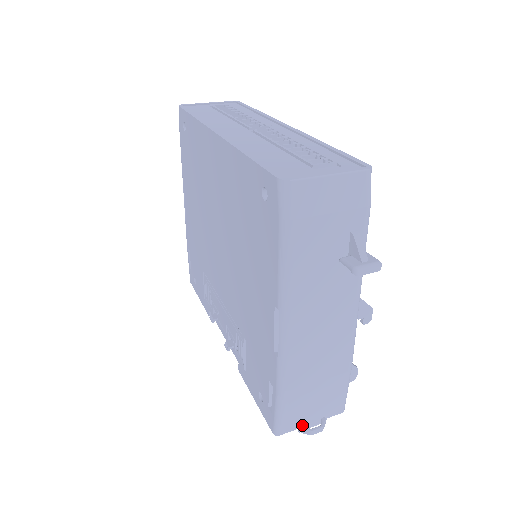
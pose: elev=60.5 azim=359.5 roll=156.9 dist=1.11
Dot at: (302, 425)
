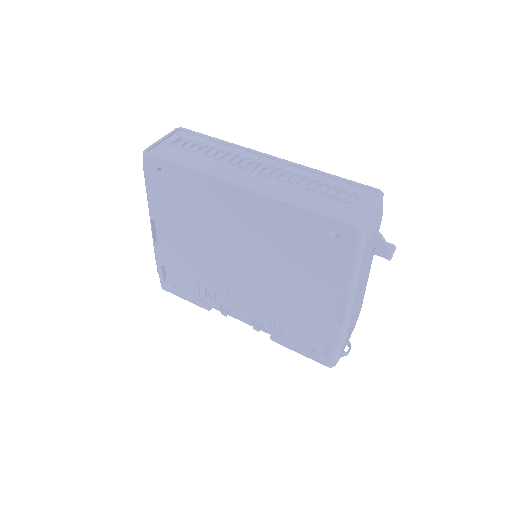
Dot at: (343, 353)
